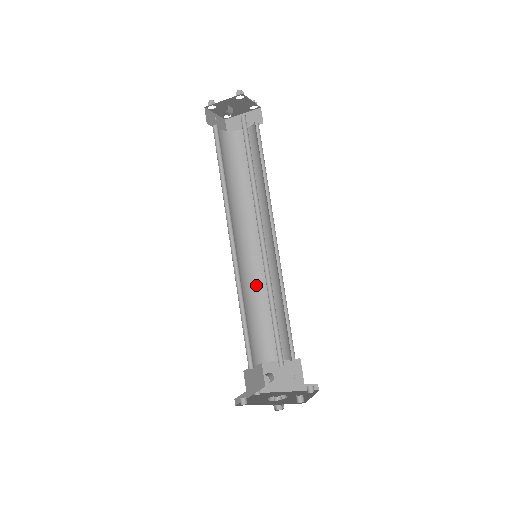
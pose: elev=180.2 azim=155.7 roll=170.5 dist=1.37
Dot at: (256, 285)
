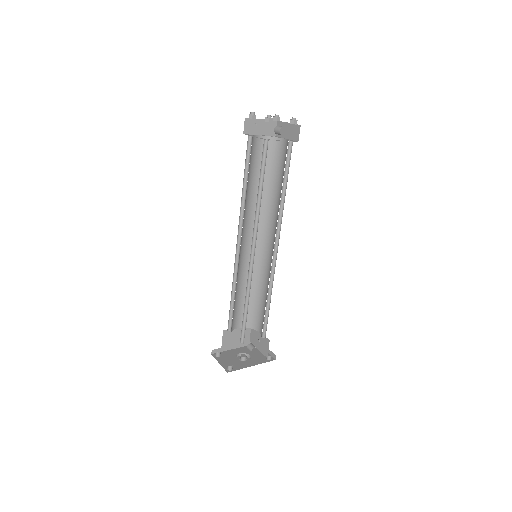
Dot at: (238, 274)
